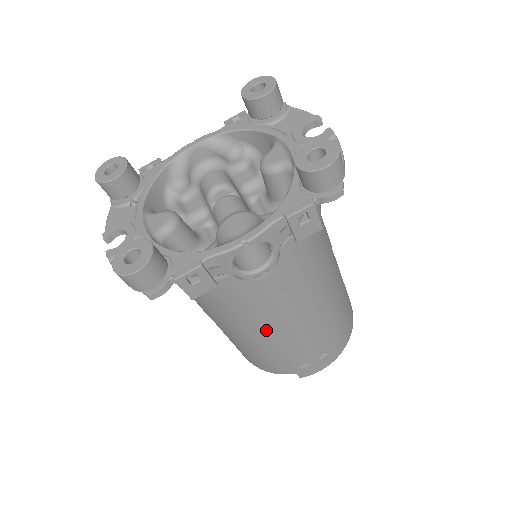
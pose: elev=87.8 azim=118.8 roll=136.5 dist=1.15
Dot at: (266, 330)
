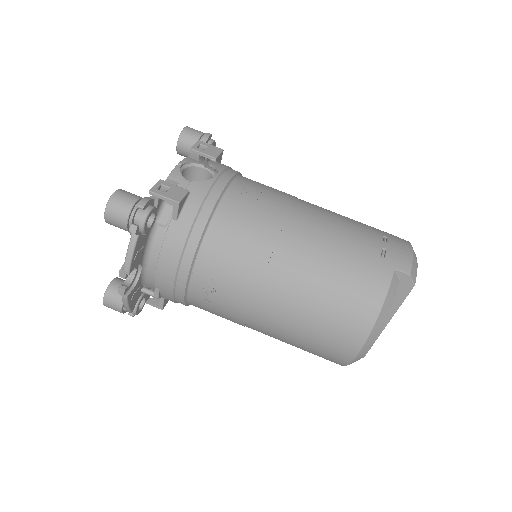
Dot at: (286, 227)
